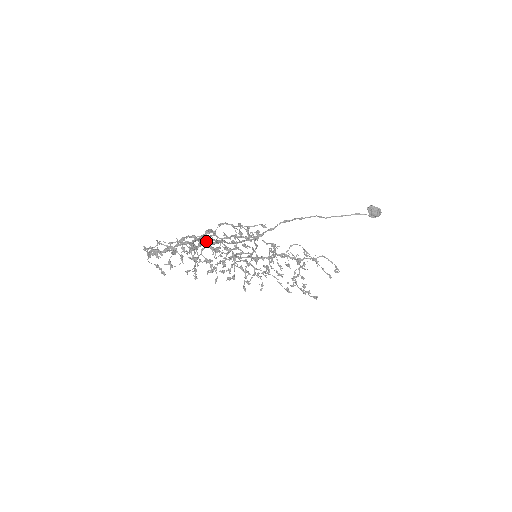
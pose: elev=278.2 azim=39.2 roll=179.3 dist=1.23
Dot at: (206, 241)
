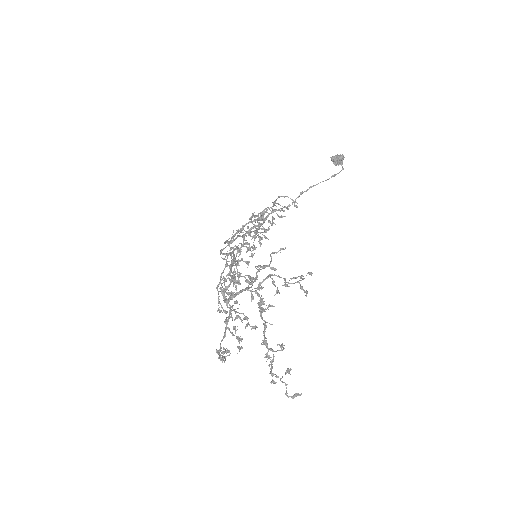
Dot at: (261, 311)
